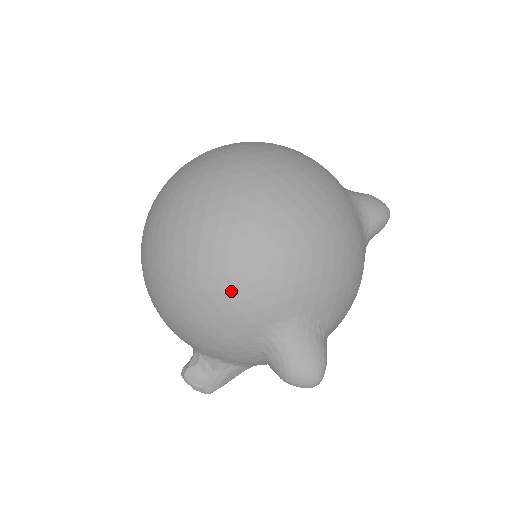
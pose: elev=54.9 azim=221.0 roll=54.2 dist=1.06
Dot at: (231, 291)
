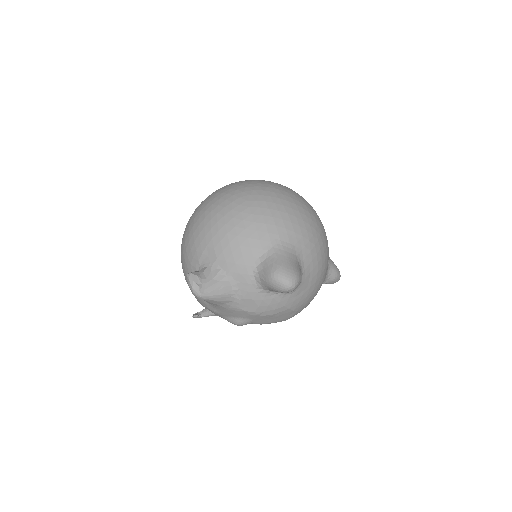
Dot at: (265, 210)
